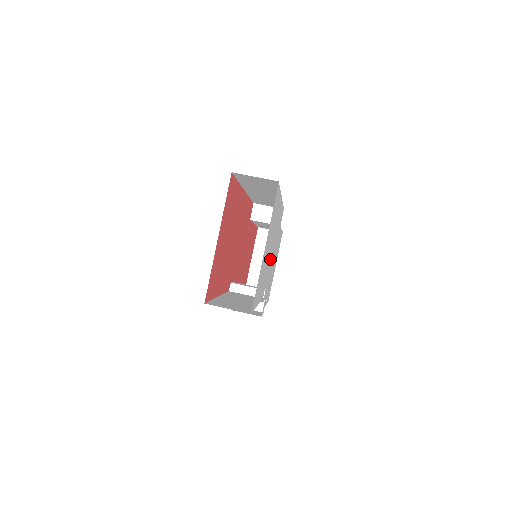
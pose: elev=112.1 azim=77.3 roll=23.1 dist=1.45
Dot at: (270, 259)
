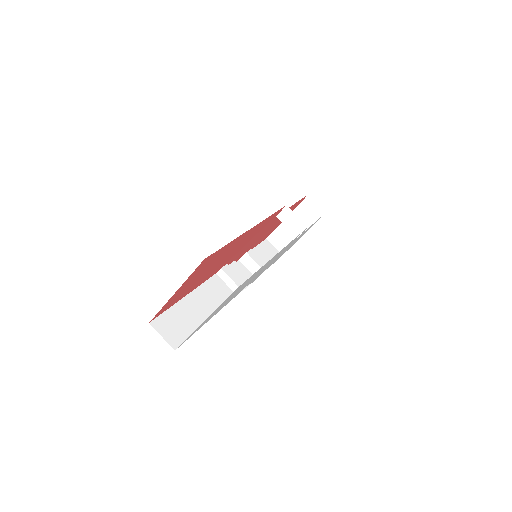
Dot at: (253, 278)
